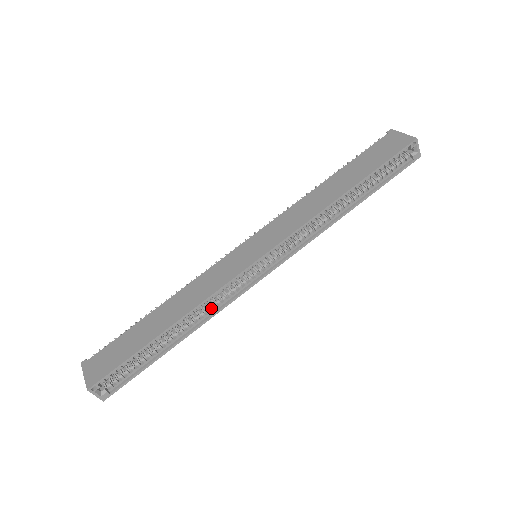
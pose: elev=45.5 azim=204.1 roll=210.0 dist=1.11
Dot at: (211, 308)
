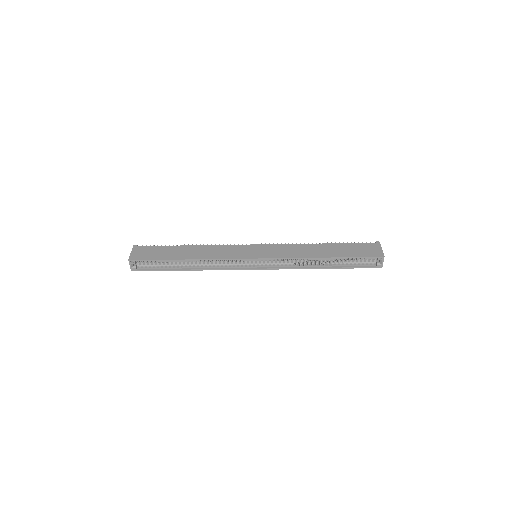
Dot at: (214, 265)
